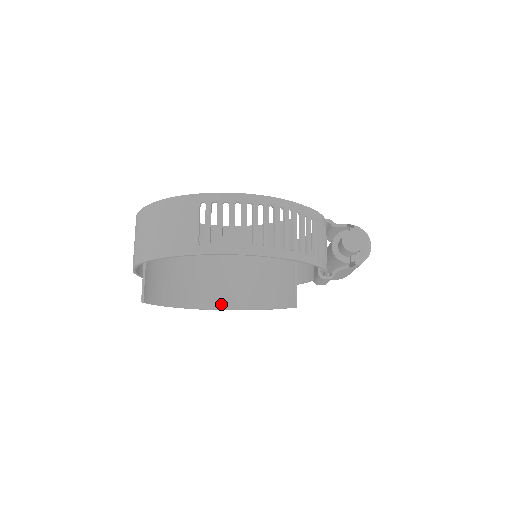
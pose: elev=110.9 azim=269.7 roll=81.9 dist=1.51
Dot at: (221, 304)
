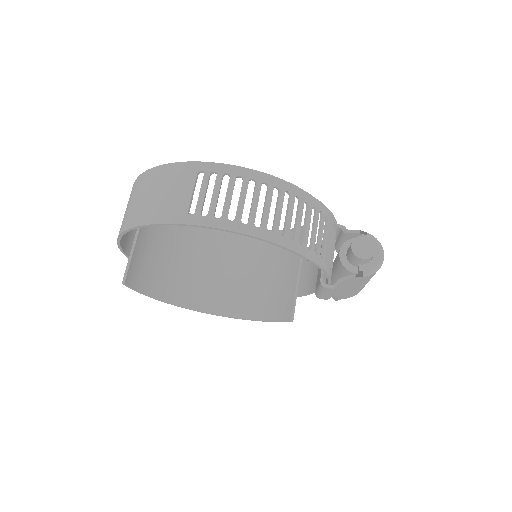
Dot at: (211, 307)
